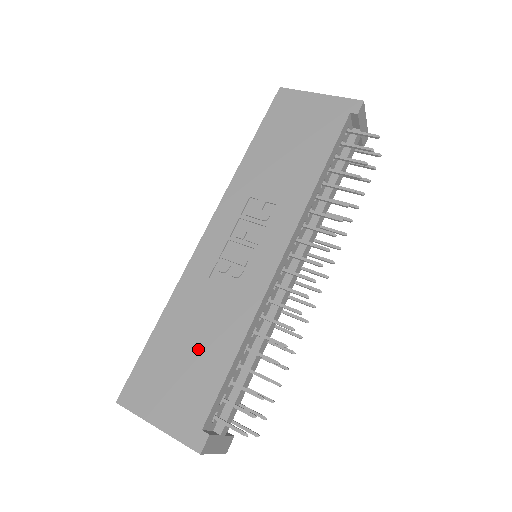
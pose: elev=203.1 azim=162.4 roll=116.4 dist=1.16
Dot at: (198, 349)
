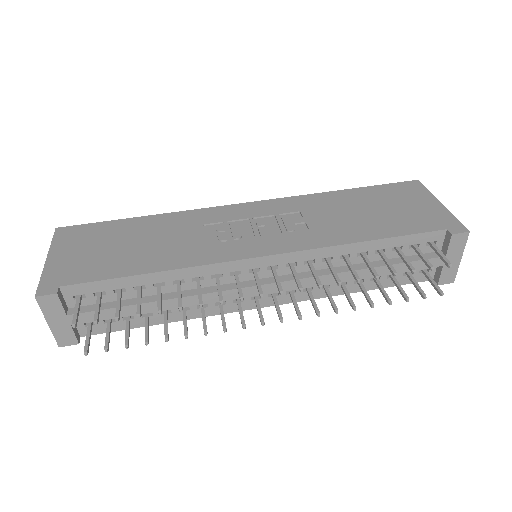
Dot at: (134, 249)
